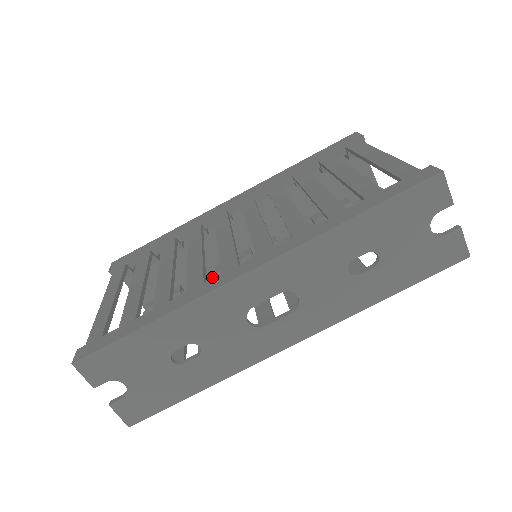
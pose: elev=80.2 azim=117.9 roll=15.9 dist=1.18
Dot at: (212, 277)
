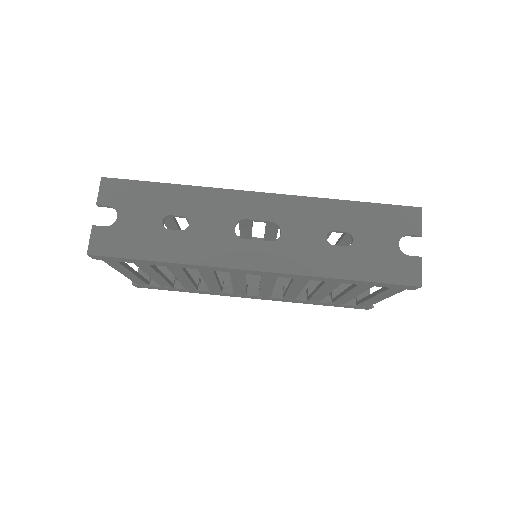
Dot at: occluded
